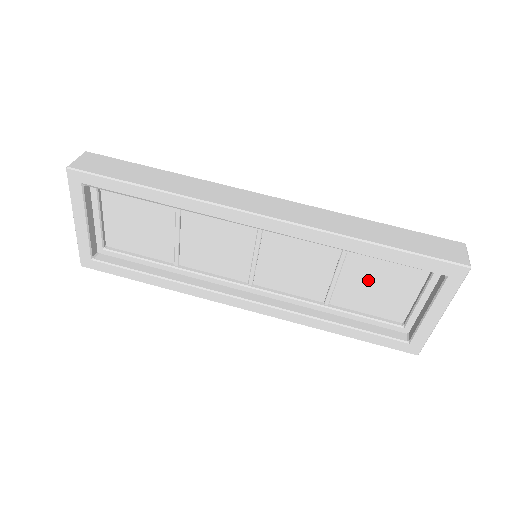
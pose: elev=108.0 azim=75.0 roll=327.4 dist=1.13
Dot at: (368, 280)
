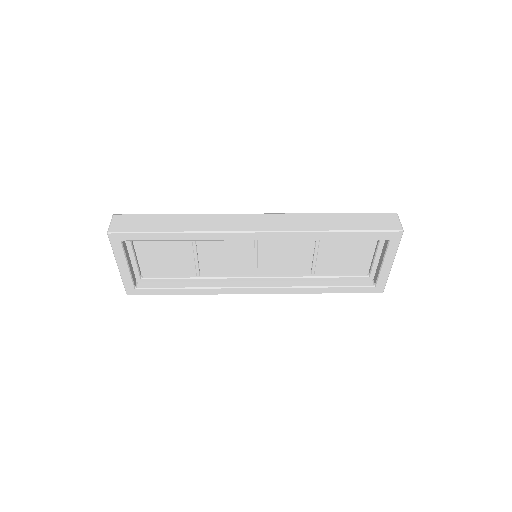
Dot at: (338, 253)
